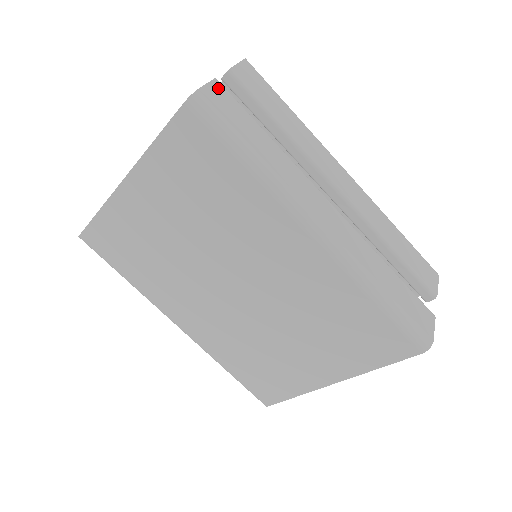
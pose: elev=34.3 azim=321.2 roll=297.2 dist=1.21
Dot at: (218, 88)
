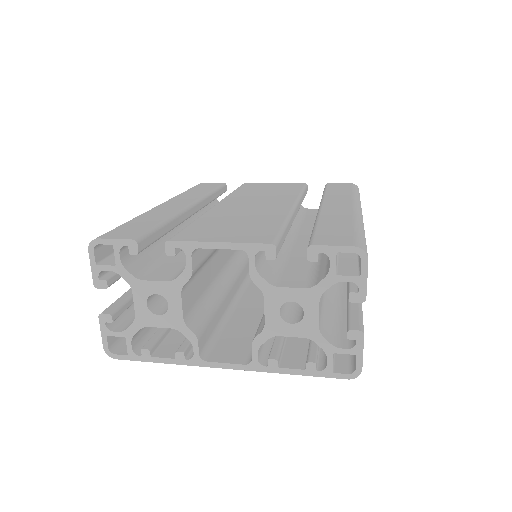
Dot at: occluded
